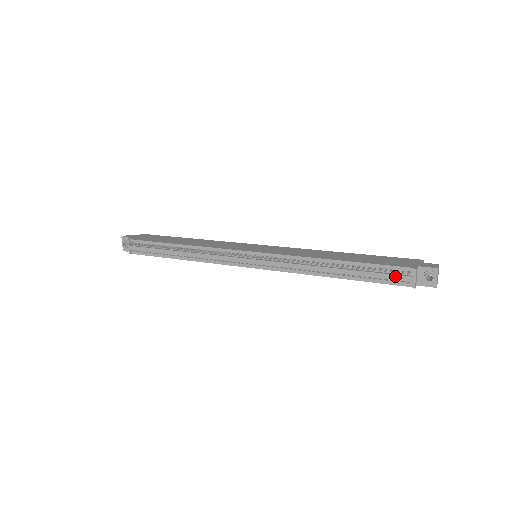
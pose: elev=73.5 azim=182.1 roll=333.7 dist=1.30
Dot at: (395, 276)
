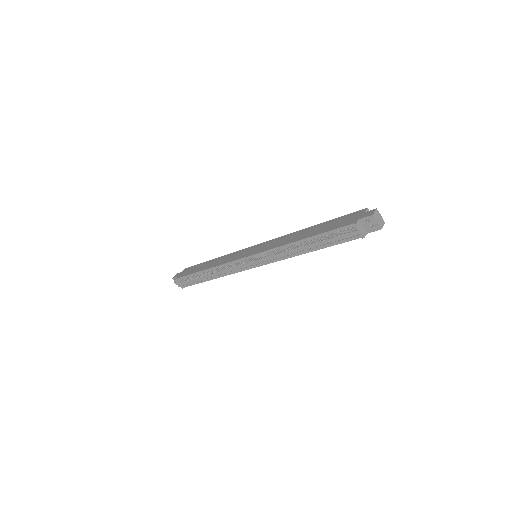
Dot at: (345, 235)
